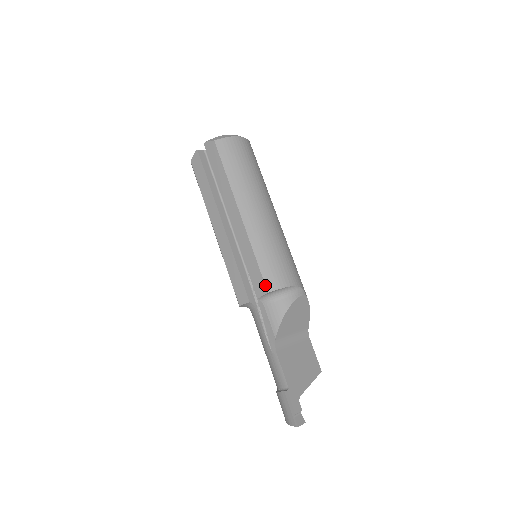
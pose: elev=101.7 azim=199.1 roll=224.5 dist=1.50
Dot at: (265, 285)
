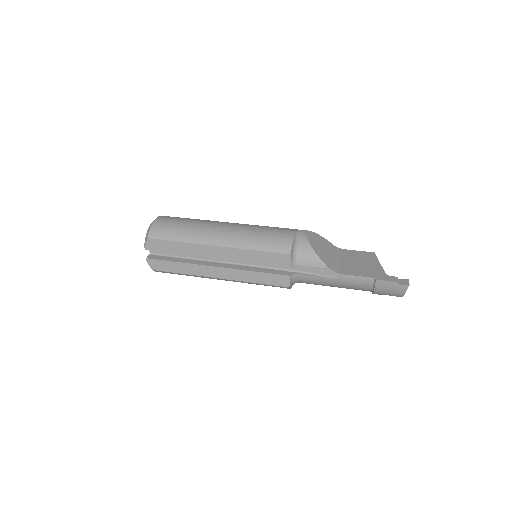
Dot at: (283, 254)
